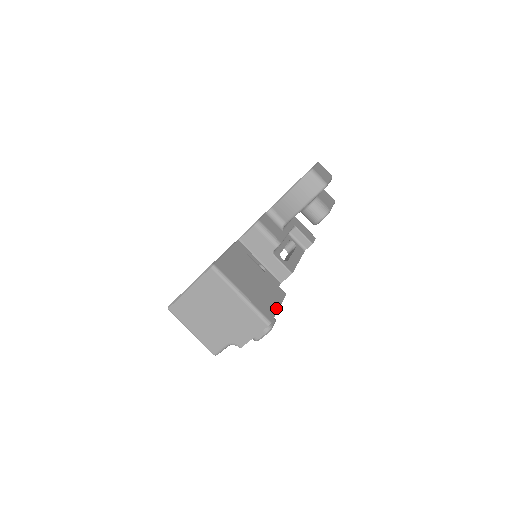
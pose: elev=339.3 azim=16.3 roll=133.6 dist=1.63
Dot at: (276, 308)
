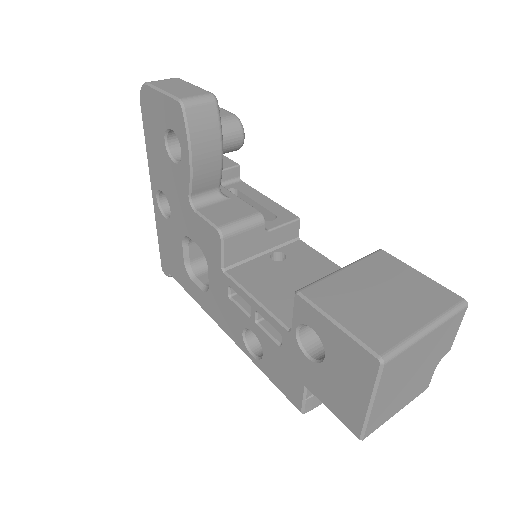
Dot at: (425, 279)
